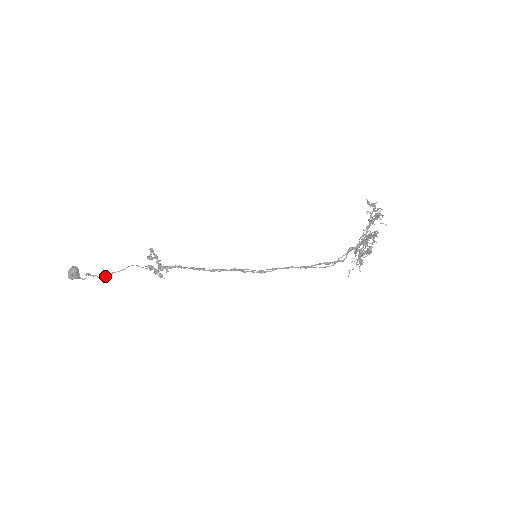
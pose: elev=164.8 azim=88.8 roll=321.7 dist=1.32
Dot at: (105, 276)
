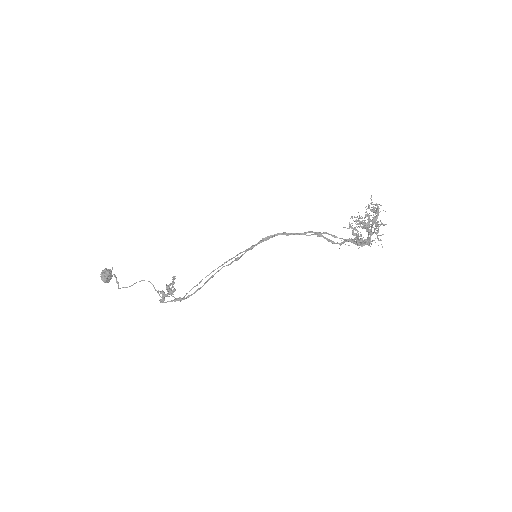
Dot at: (124, 287)
